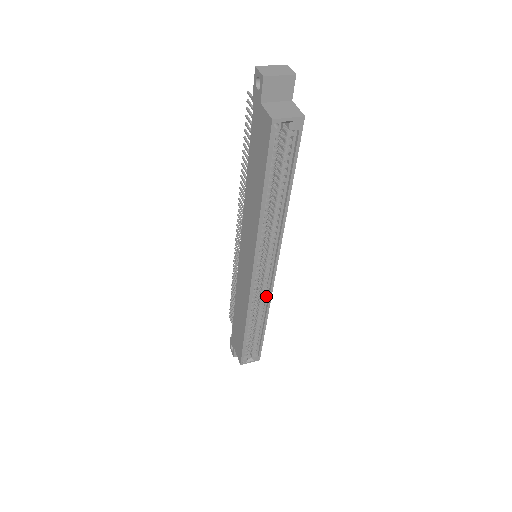
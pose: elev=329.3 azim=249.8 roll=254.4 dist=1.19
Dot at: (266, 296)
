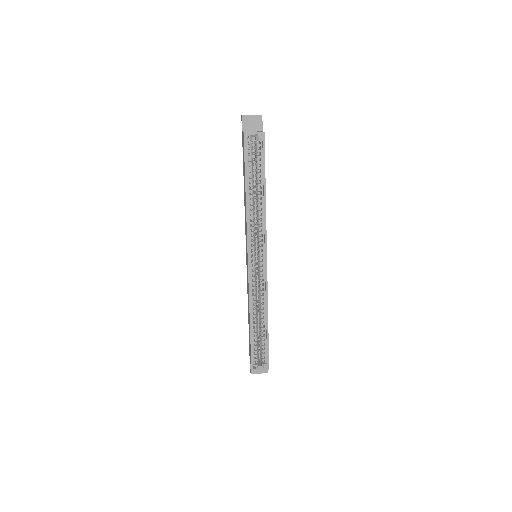
Dot at: (264, 289)
